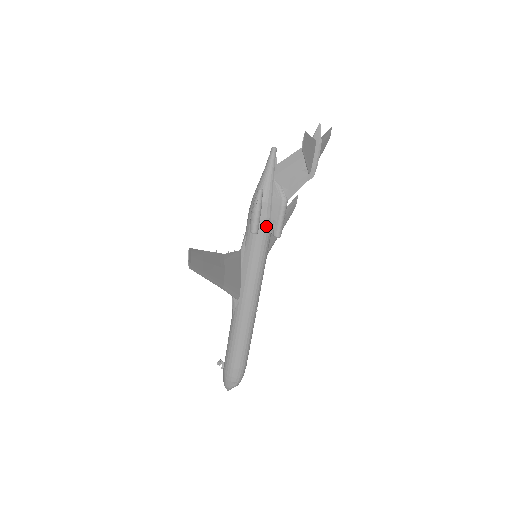
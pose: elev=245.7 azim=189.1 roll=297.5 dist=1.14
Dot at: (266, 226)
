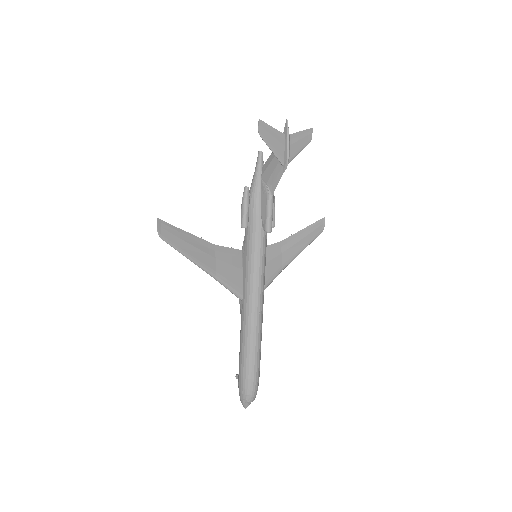
Dot at: (257, 222)
